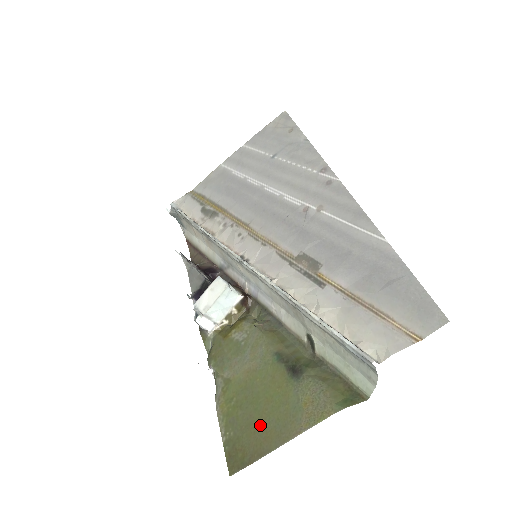
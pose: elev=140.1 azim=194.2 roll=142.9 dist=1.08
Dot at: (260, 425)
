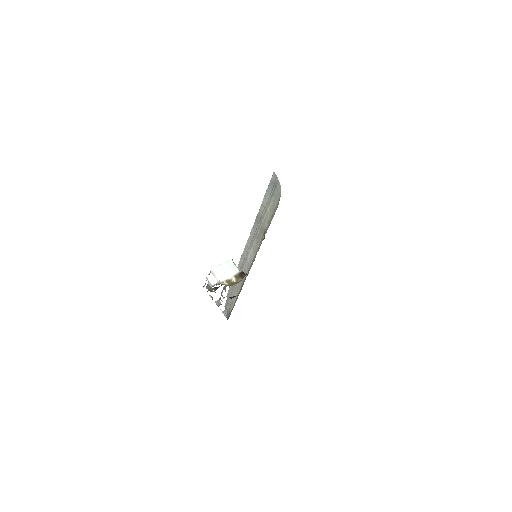
Dot at: occluded
